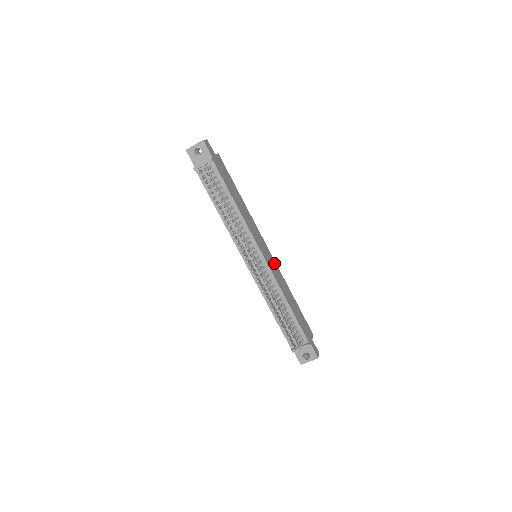
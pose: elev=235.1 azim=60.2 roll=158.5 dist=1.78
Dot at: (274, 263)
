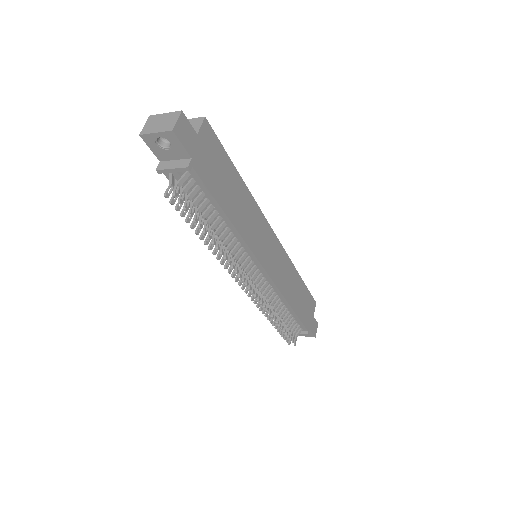
Dot at: (281, 254)
